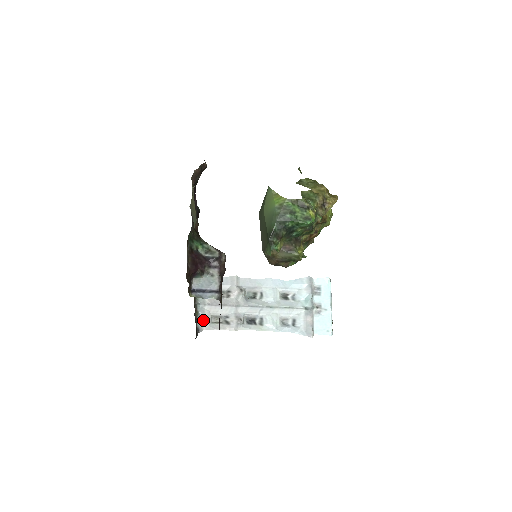
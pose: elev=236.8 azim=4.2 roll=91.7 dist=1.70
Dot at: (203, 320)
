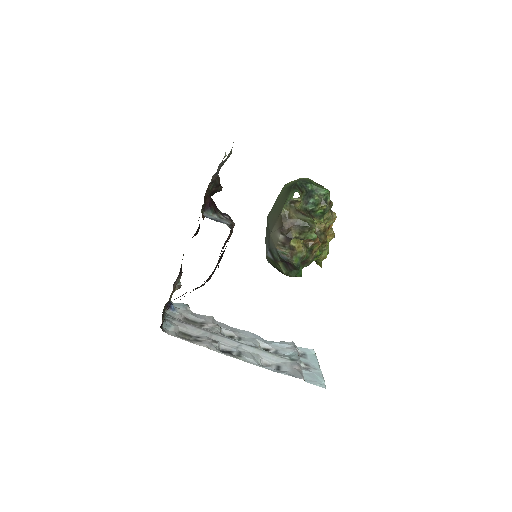
Dot at: (169, 328)
